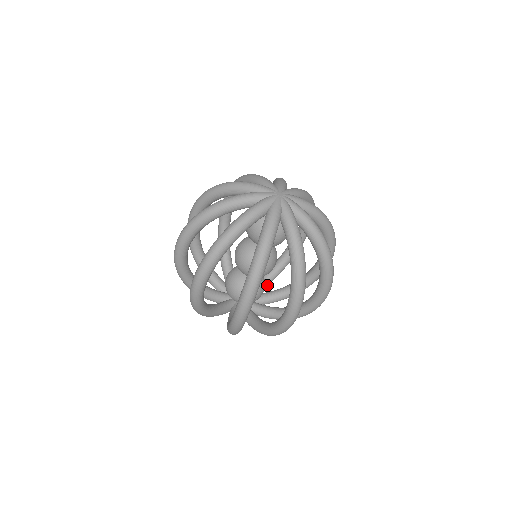
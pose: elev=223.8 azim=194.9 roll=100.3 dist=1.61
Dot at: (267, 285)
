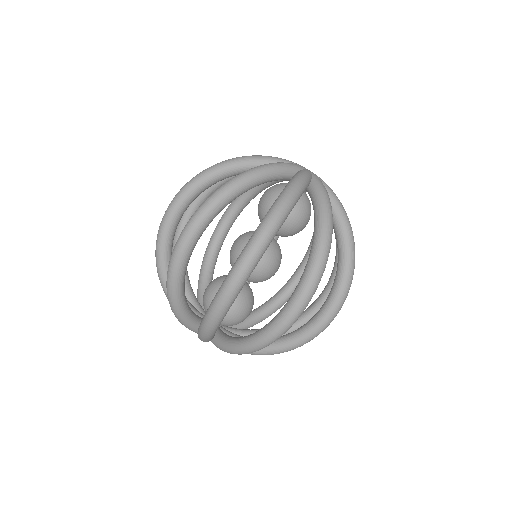
Dot at: occluded
